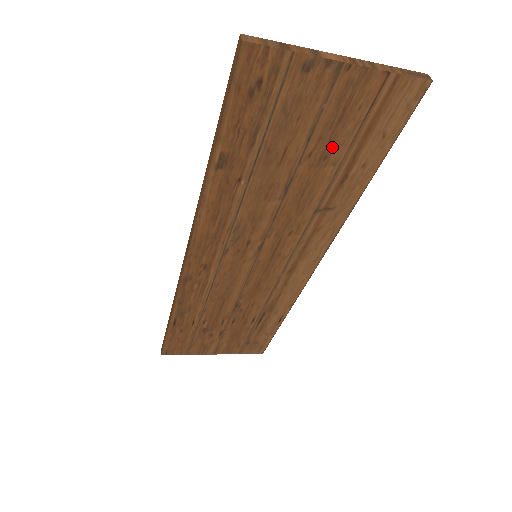
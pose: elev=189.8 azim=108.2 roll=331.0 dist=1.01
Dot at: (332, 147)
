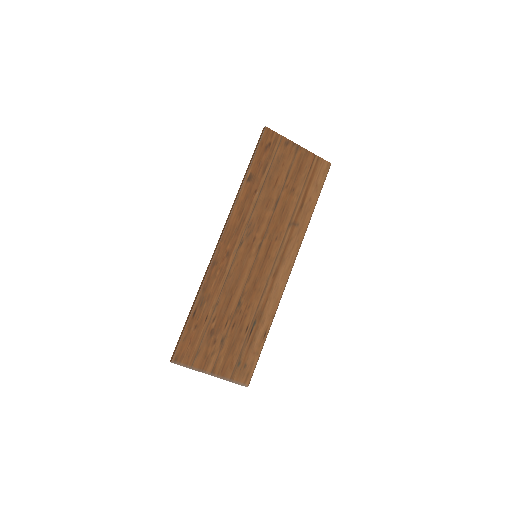
Dot at: (296, 185)
